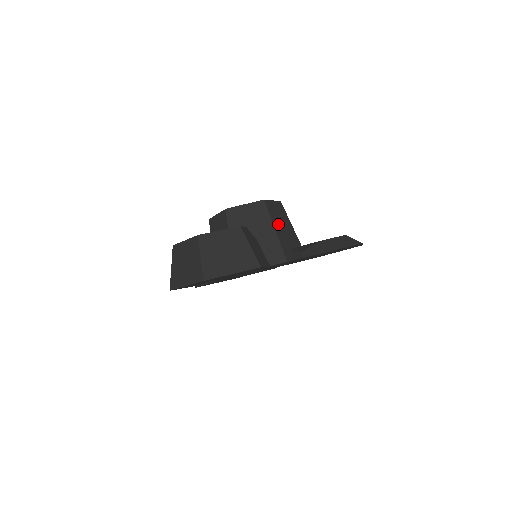
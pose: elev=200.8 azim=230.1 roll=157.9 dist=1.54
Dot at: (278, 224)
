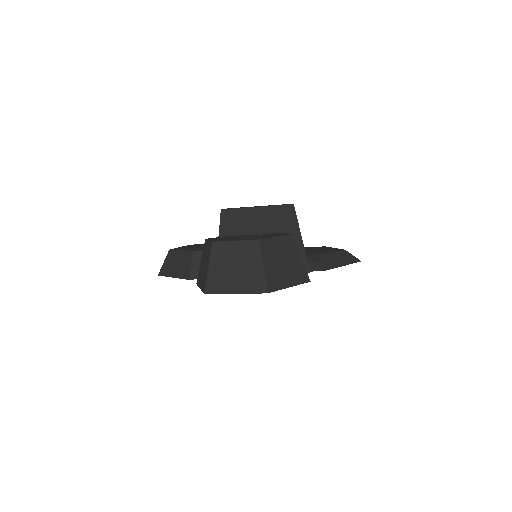
Dot at: occluded
